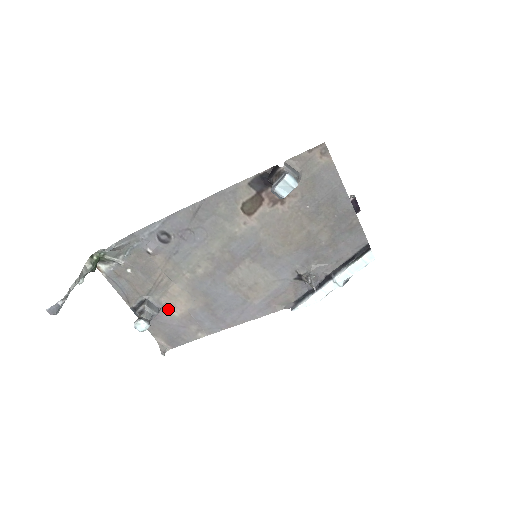
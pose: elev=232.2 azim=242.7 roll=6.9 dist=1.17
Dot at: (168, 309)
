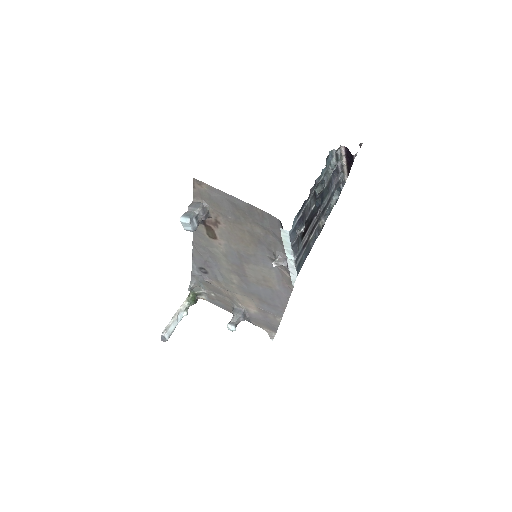
Dot at: (249, 309)
